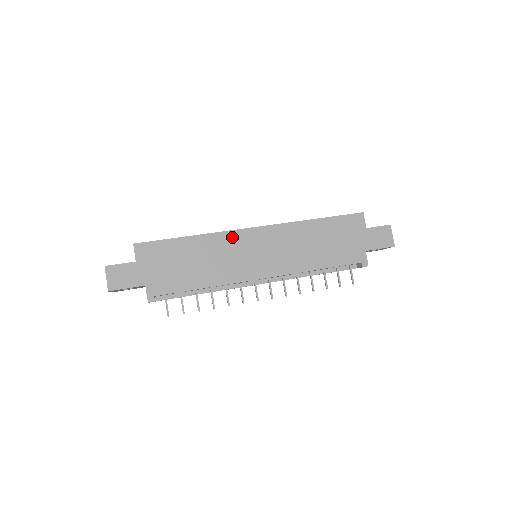
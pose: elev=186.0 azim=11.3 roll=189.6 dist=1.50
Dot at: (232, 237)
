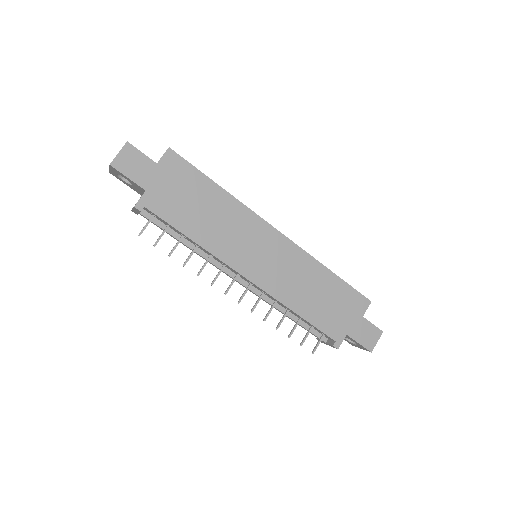
Dot at: (254, 221)
